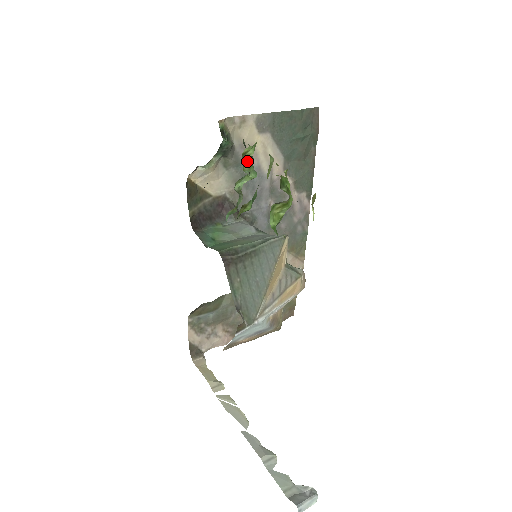
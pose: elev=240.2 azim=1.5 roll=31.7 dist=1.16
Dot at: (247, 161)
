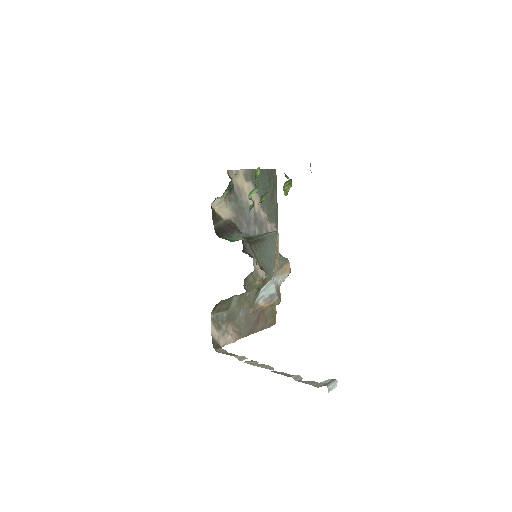
Dot at: (256, 178)
